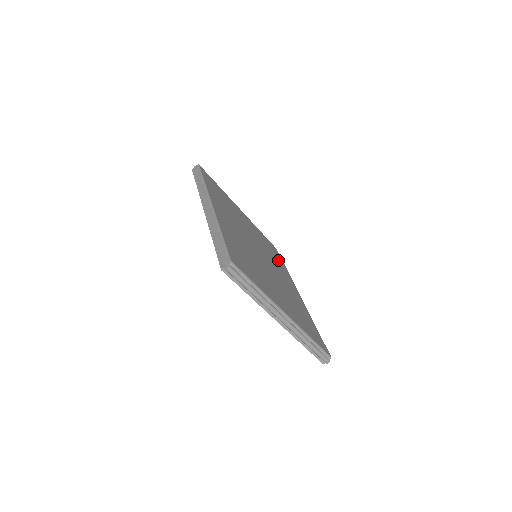
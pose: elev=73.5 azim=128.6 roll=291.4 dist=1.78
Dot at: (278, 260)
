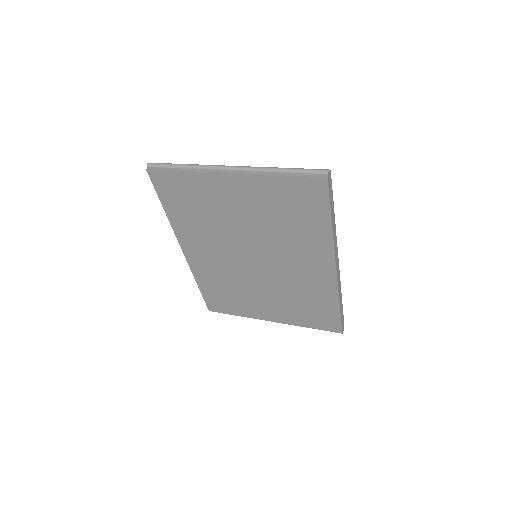
Dot at: occluded
